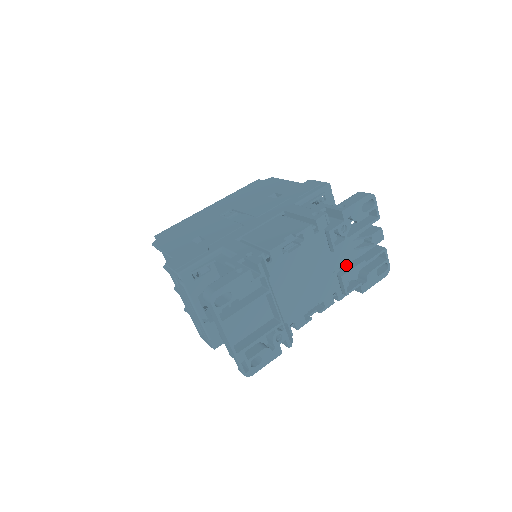
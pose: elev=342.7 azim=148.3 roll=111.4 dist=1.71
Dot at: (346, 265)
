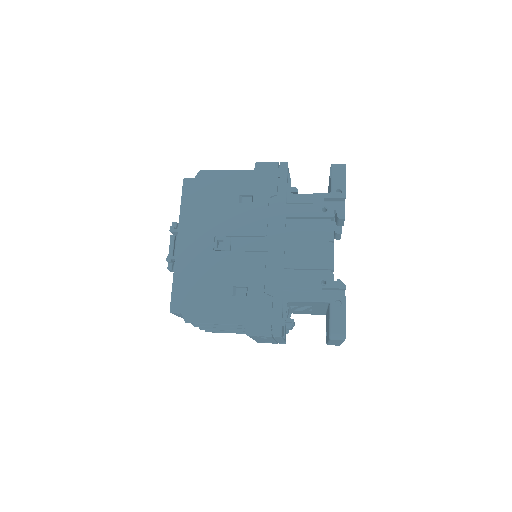
Dot at: occluded
